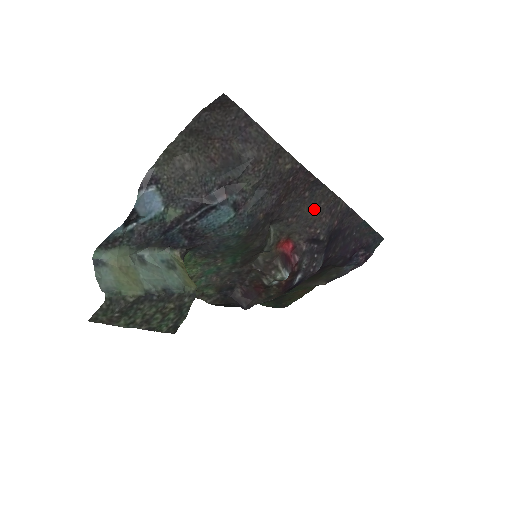
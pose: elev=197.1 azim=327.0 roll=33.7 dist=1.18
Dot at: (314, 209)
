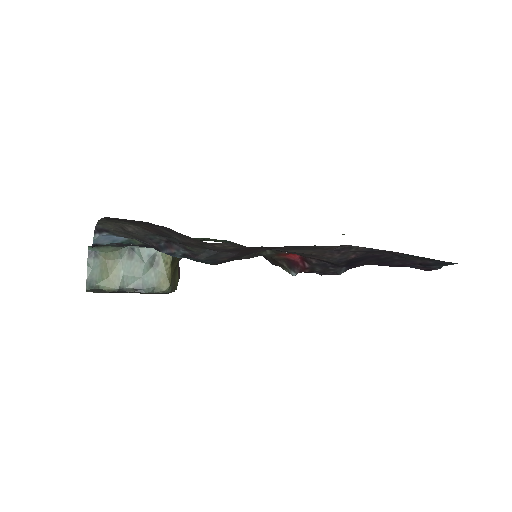
Dot at: (309, 251)
